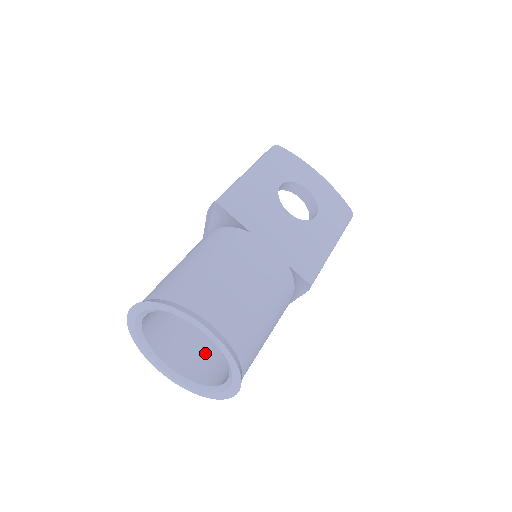
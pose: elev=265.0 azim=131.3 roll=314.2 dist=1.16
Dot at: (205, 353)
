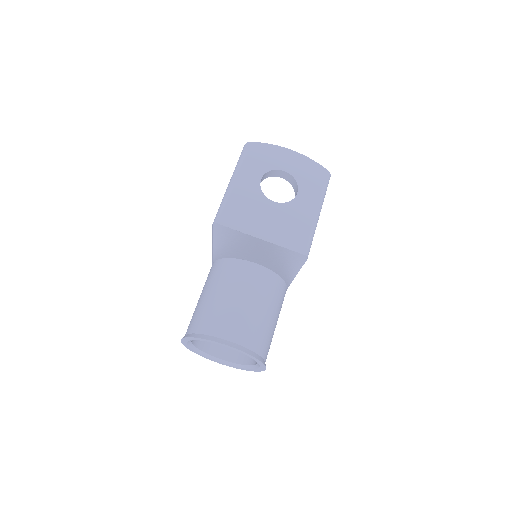
Dot at: occluded
